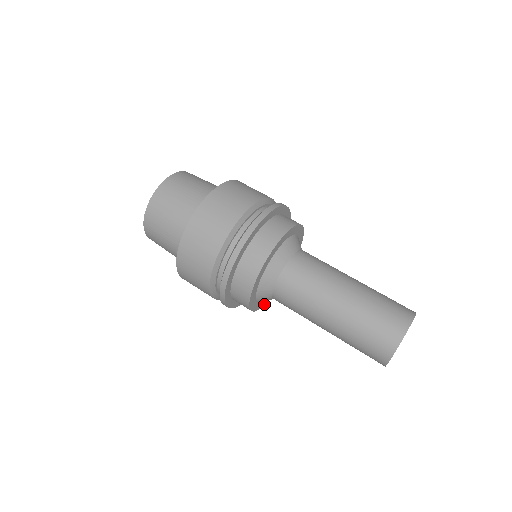
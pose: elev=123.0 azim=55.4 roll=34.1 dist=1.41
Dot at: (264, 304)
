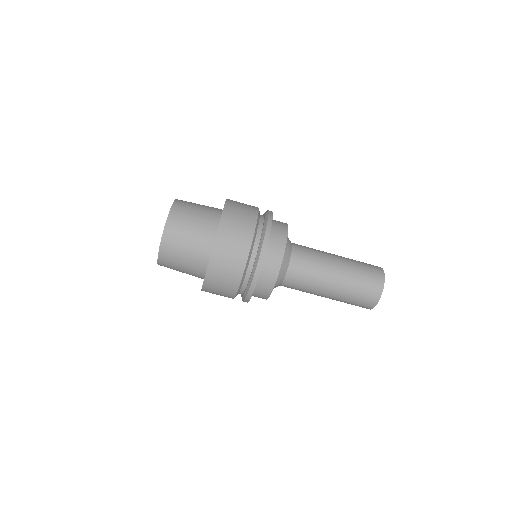
Dot at: occluded
